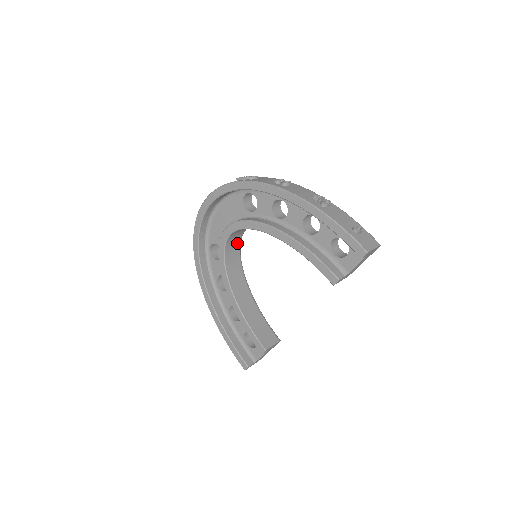
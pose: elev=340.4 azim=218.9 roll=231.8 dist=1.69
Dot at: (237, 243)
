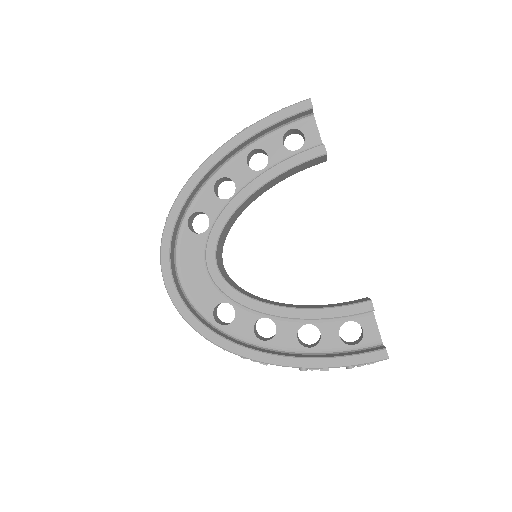
Dot at: (230, 280)
